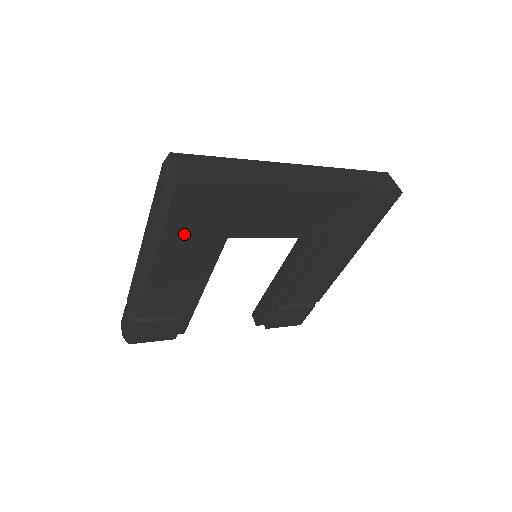
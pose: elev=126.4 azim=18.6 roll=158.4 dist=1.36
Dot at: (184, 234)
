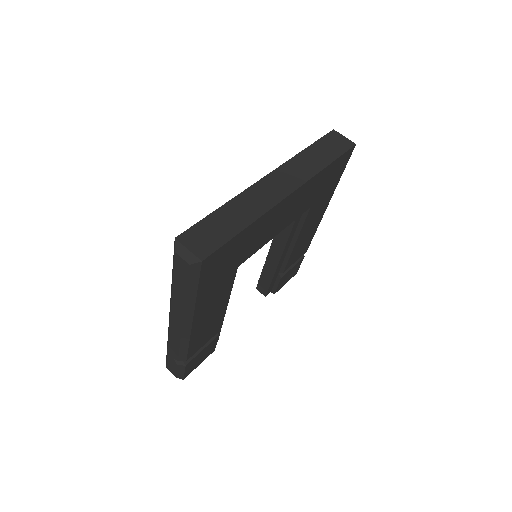
Dot at: (211, 289)
